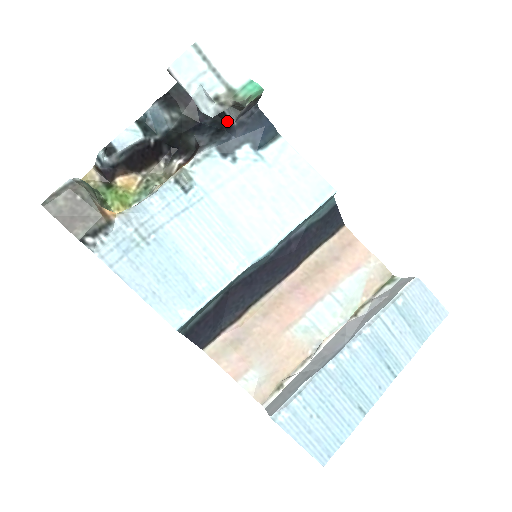
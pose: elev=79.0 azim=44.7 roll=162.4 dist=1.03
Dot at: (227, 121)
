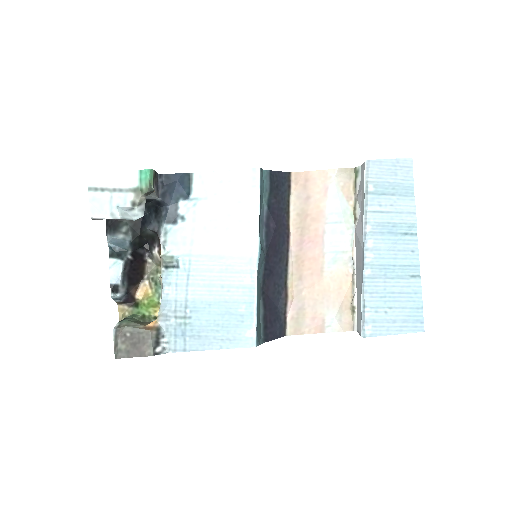
Dot at: (154, 201)
